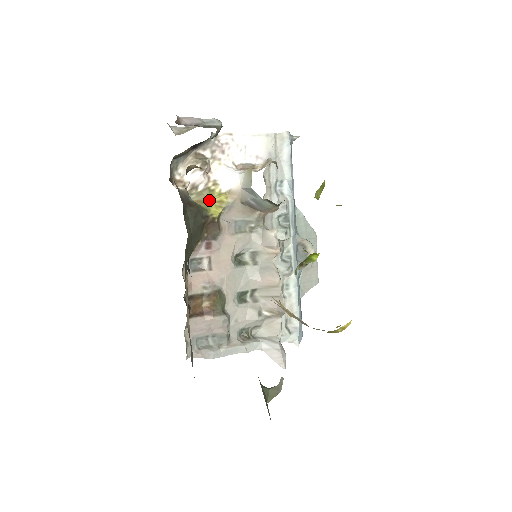
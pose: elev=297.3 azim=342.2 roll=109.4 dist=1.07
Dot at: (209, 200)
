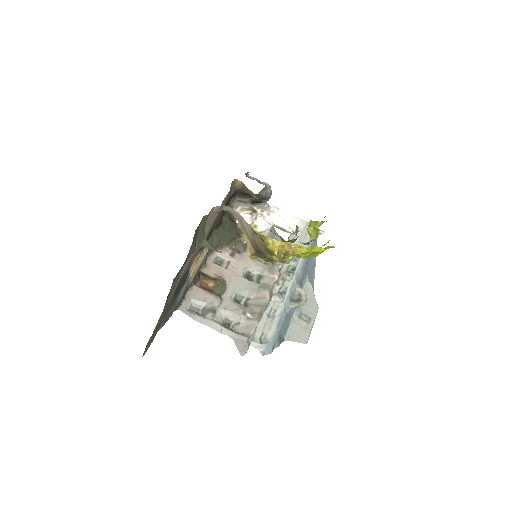
Dot at: occluded
